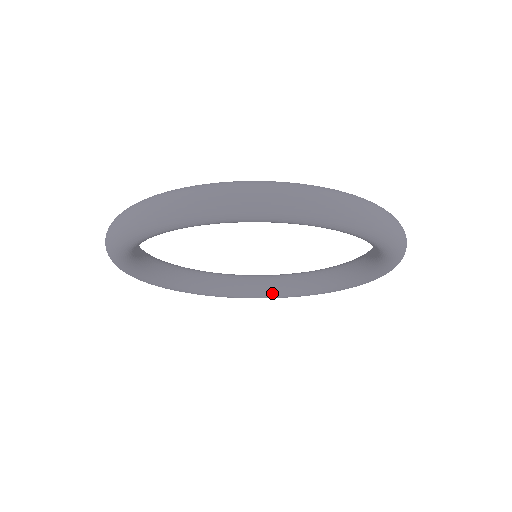
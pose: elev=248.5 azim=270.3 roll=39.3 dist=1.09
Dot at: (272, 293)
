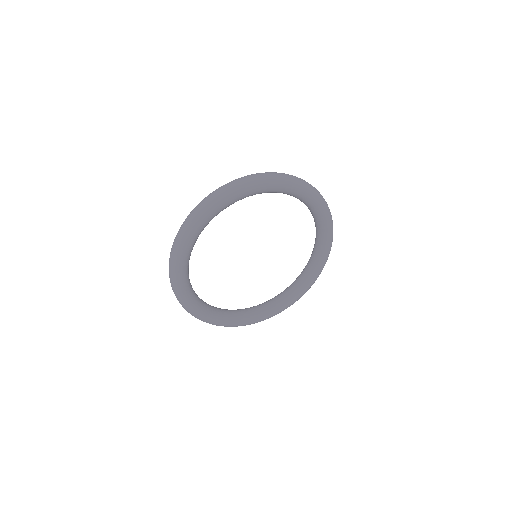
Dot at: (302, 286)
